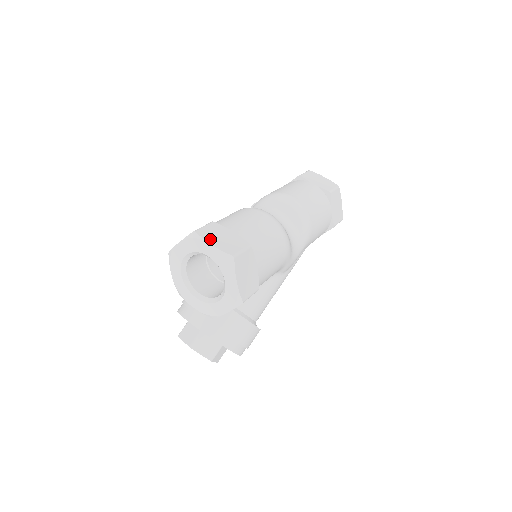
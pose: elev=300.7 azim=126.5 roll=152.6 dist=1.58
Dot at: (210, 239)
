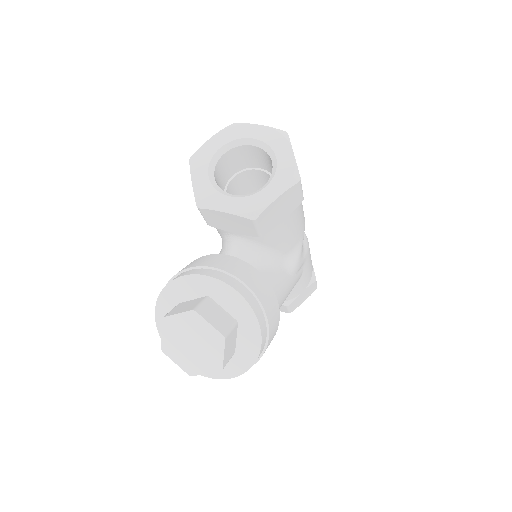
Dot at: occluded
